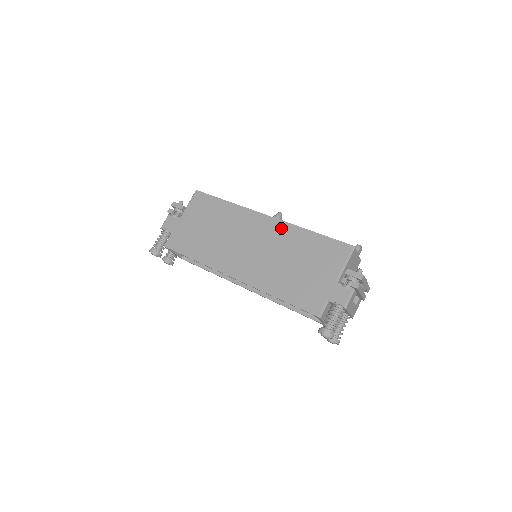
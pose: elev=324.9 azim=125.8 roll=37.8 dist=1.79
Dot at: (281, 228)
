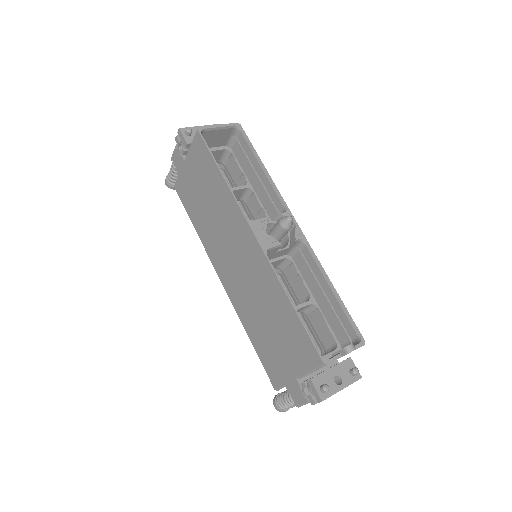
Dot at: (264, 268)
